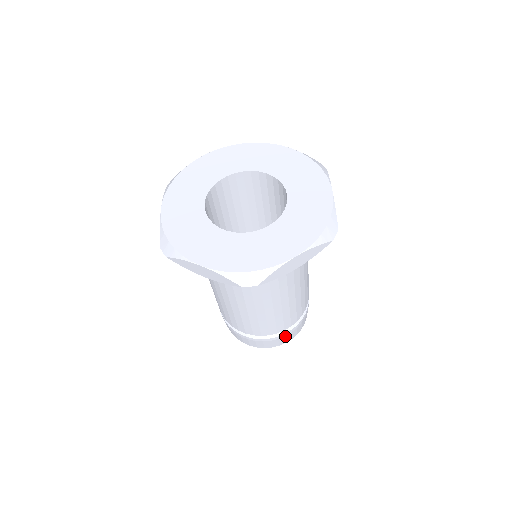
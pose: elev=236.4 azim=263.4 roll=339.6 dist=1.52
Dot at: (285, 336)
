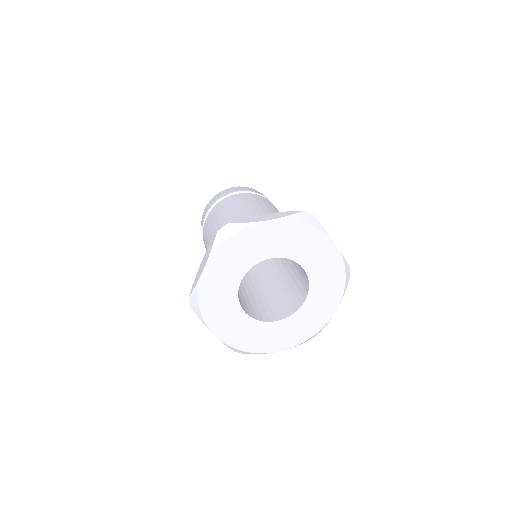
Dot at: occluded
